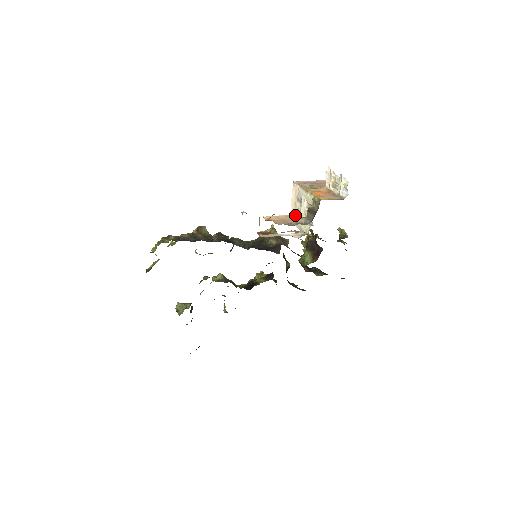
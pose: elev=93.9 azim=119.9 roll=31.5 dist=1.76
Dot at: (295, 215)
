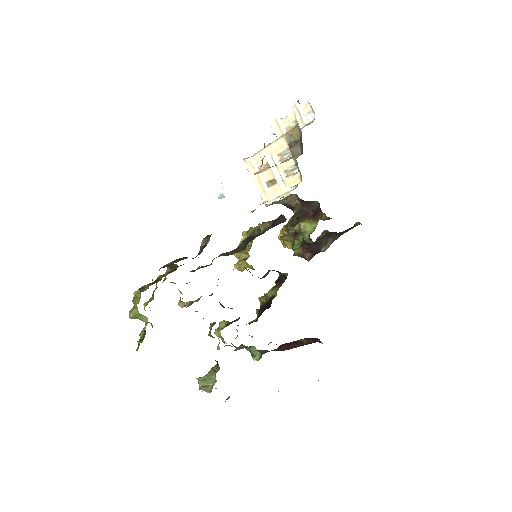
Dot at: (267, 191)
